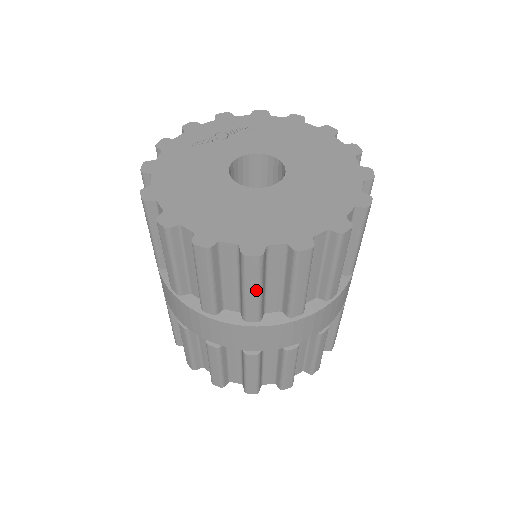
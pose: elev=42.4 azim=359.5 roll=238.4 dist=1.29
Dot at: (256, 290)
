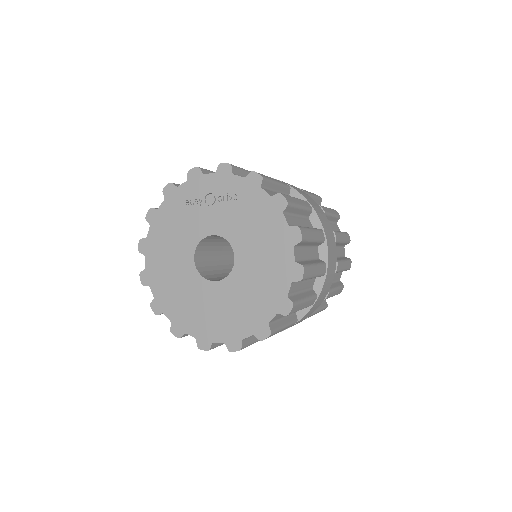
Dot at: occluded
